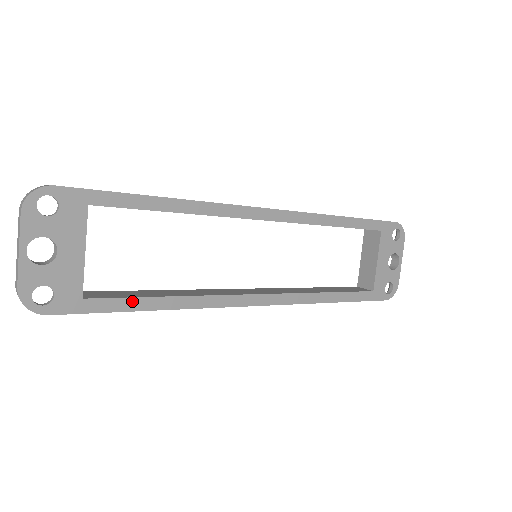
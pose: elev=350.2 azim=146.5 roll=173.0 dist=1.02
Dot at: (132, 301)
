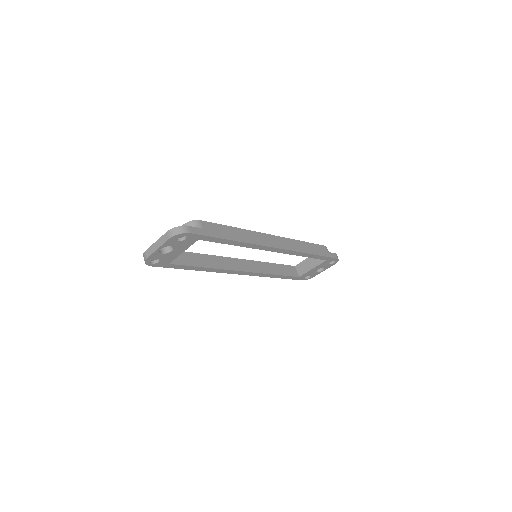
Dot at: (188, 267)
